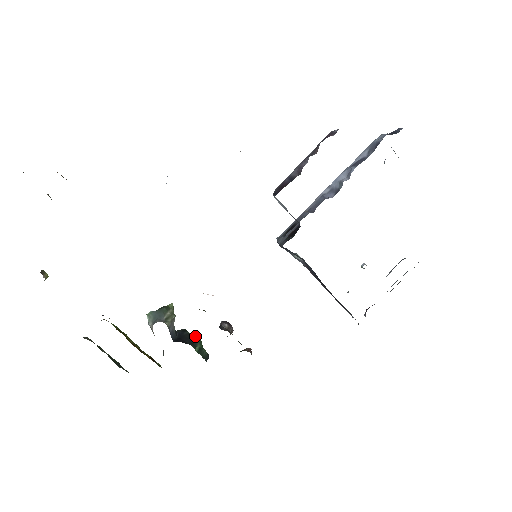
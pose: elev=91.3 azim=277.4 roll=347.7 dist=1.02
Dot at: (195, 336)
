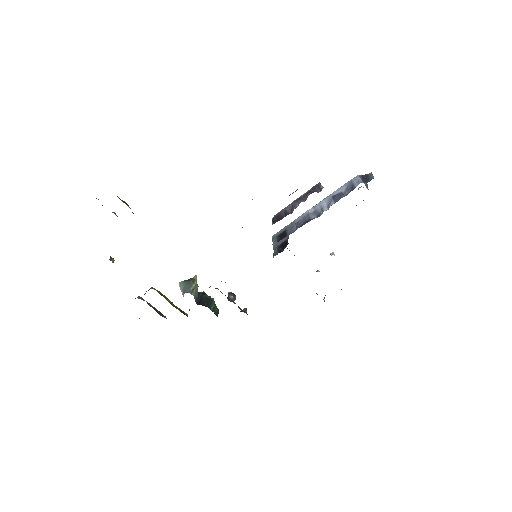
Dot at: (211, 298)
